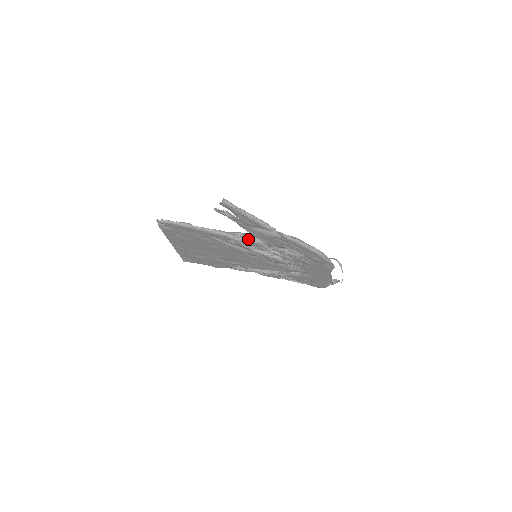
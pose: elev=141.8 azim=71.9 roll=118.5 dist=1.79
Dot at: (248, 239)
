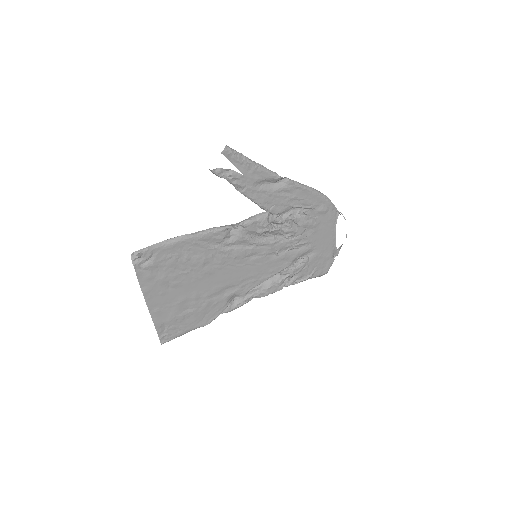
Dot at: (249, 220)
